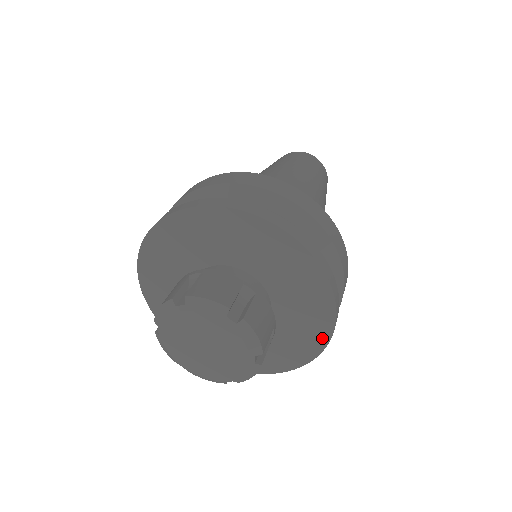
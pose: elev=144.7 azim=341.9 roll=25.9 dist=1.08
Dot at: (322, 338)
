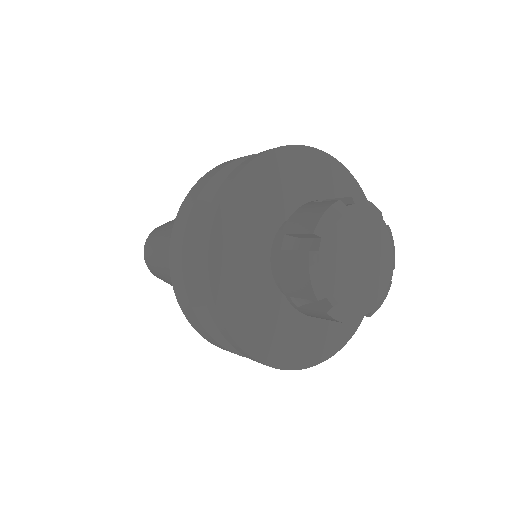
Dot at: occluded
